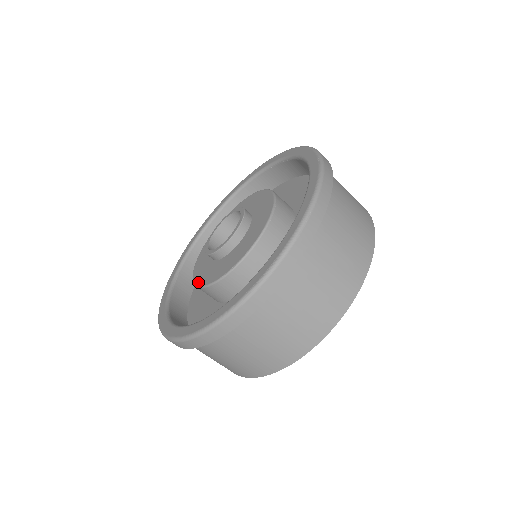
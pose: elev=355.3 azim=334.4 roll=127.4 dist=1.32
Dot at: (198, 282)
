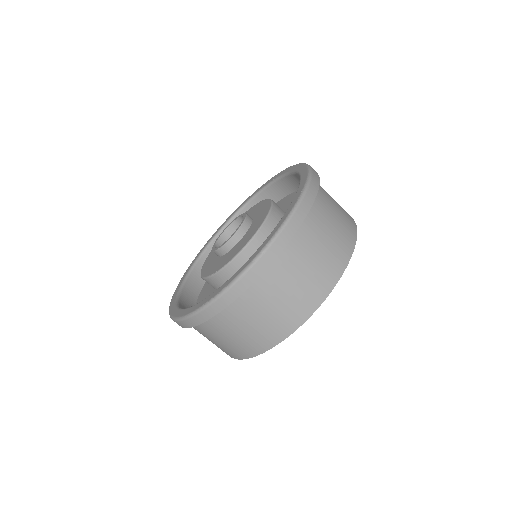
Dot at: (202, 270)
